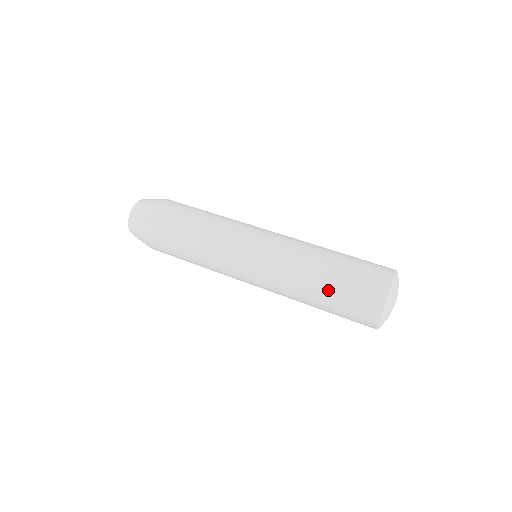
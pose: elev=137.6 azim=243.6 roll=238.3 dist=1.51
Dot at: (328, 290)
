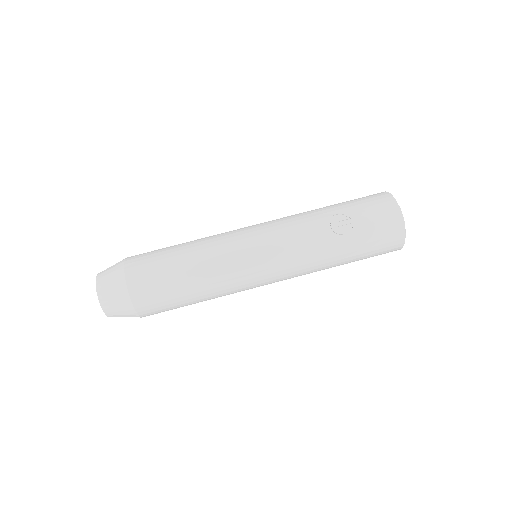
Dot at: occluded
